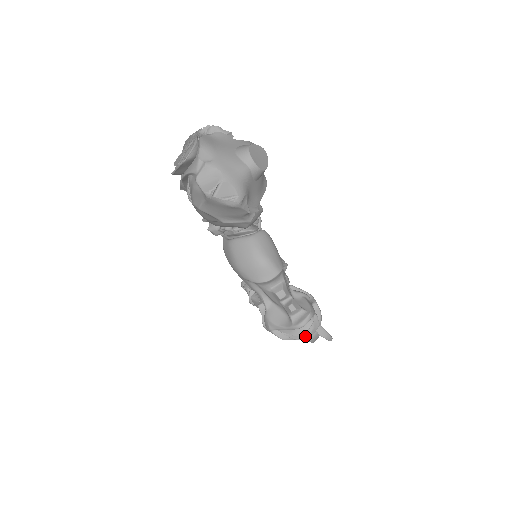
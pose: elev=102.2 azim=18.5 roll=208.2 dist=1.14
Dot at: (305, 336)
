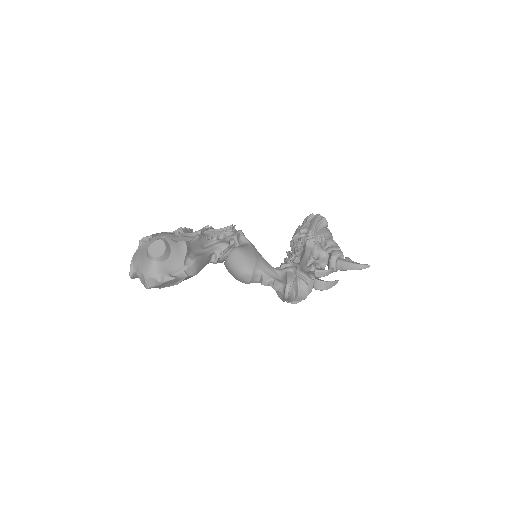
Dot at: (302, 297)
